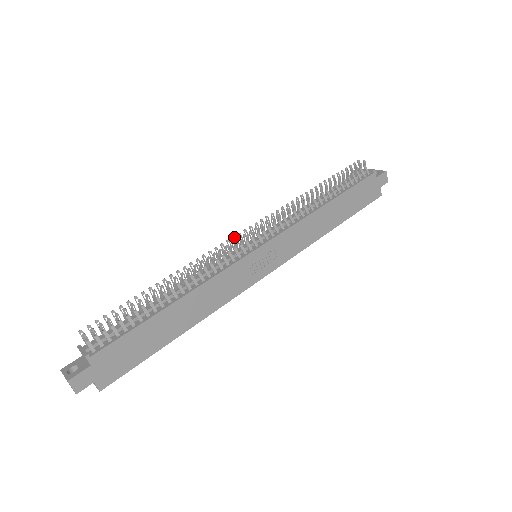
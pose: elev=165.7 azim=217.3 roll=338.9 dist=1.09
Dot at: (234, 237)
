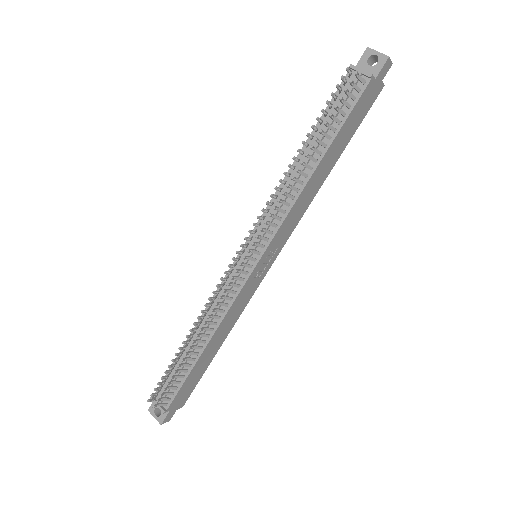
Dot at: (230, 266)
